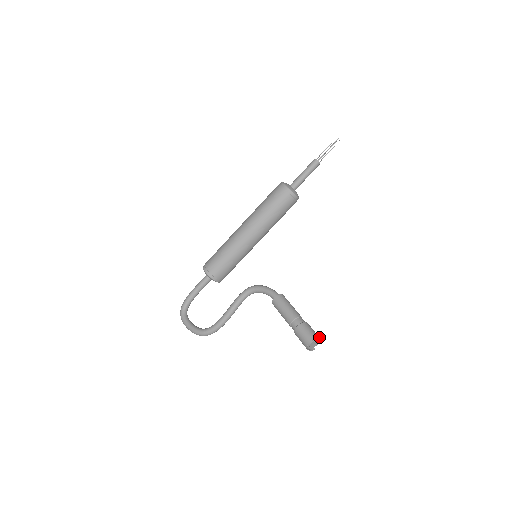
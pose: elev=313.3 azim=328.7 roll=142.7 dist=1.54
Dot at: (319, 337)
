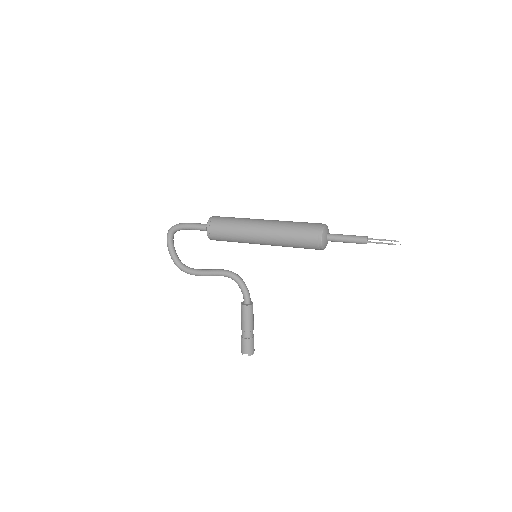
Dot at: occluded
